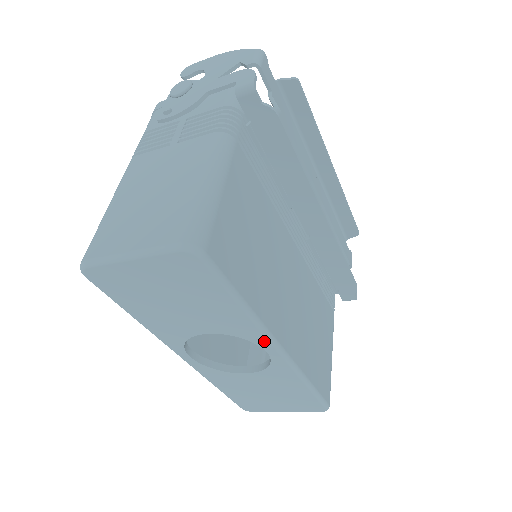
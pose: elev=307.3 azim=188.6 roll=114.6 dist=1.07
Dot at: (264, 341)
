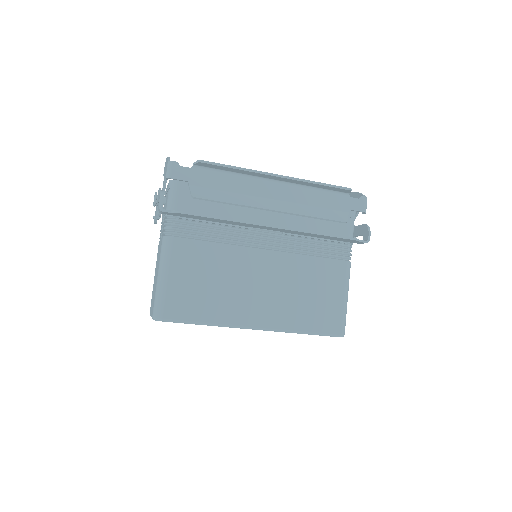
Dot at: (241, 328)
